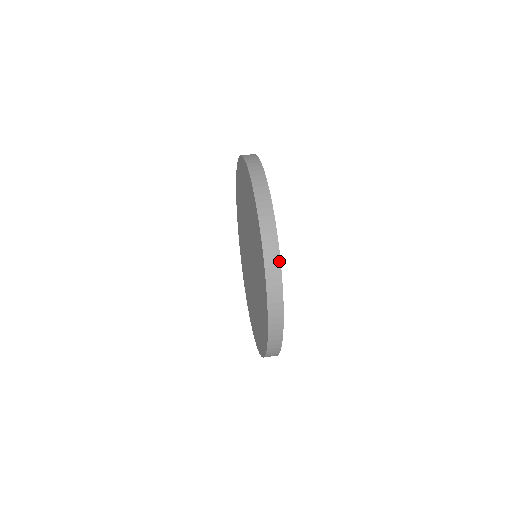
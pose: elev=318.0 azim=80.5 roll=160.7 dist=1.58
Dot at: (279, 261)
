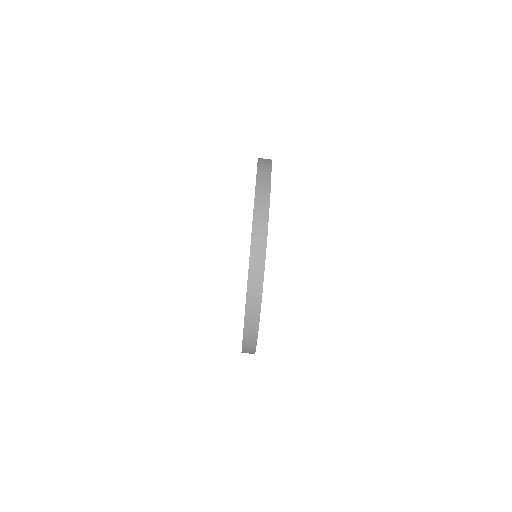
Dot at: occluded
